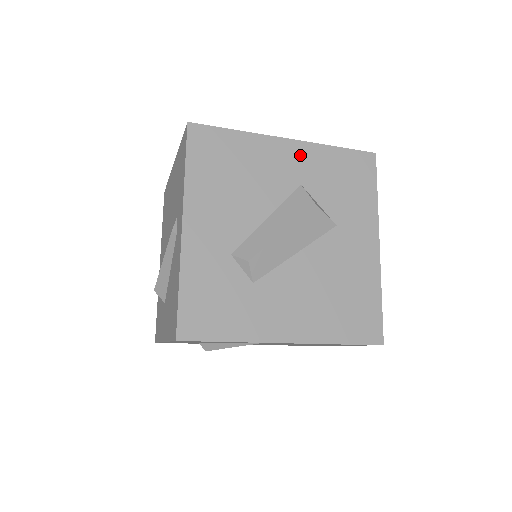
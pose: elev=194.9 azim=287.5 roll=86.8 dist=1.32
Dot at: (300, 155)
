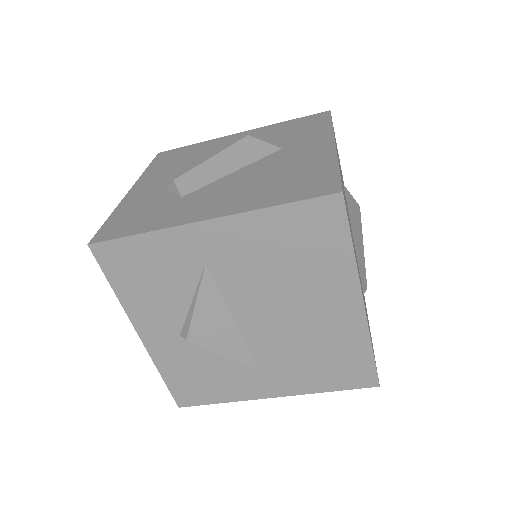
Dot at: (250, 134)
